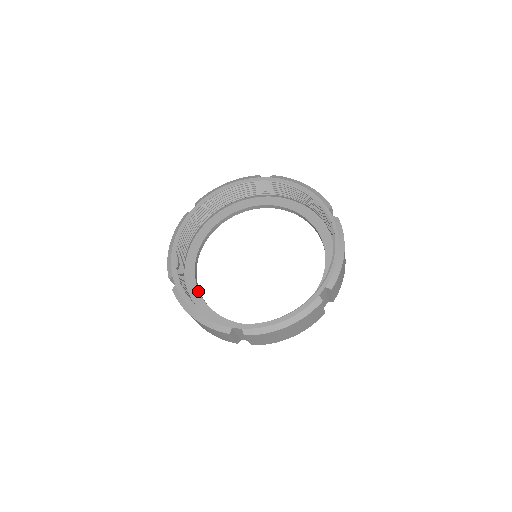
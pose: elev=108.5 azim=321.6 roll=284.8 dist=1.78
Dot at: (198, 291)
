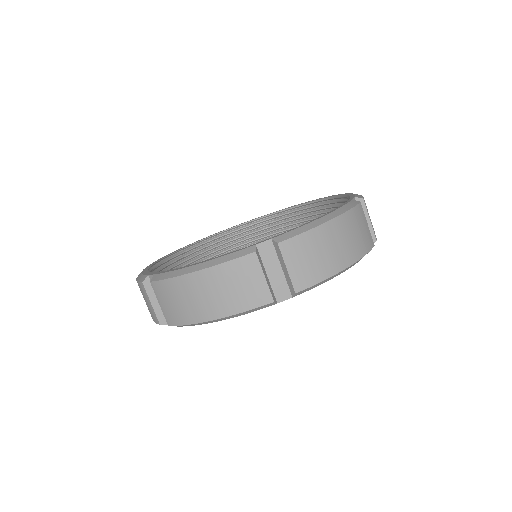
Dot at: occluded
